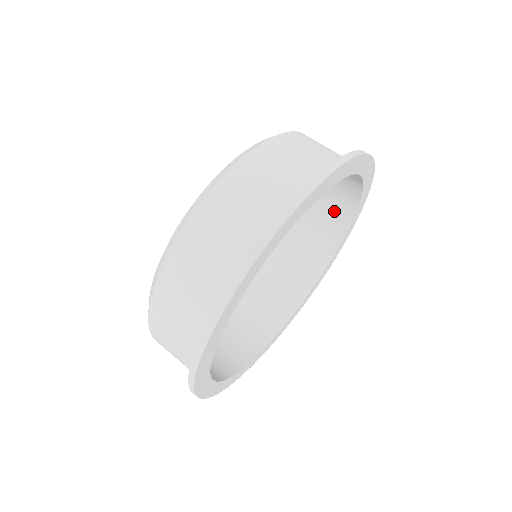
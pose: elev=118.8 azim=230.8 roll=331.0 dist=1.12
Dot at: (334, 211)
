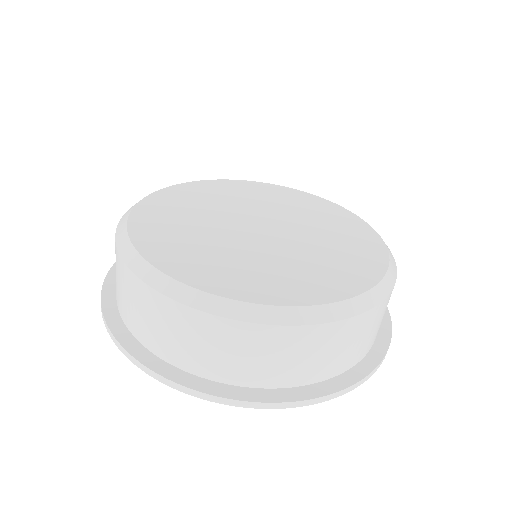
Dot at: occluded
